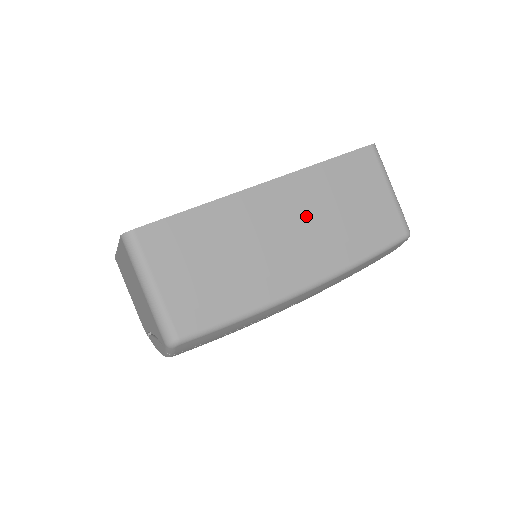
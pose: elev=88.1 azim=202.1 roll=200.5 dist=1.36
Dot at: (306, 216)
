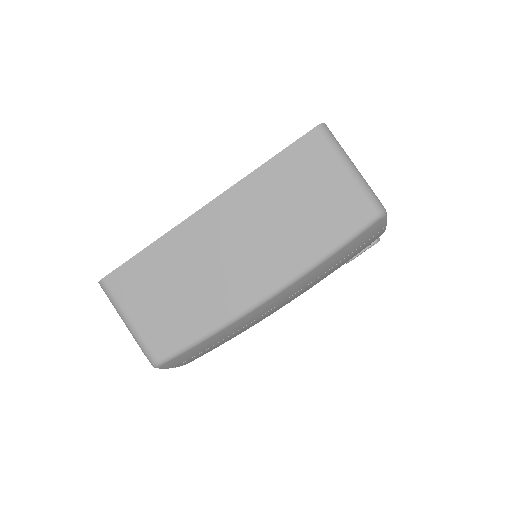
Dot at: (253, 226)
